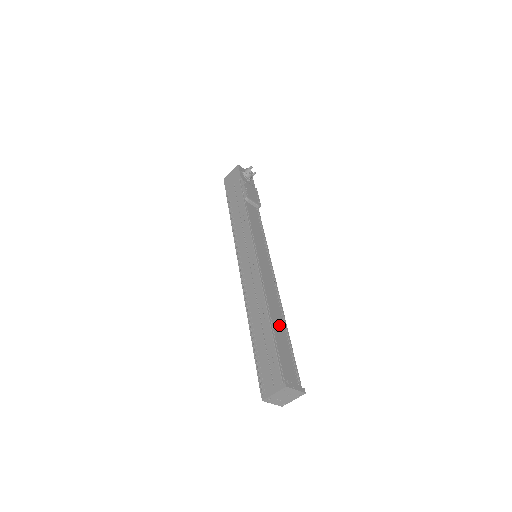
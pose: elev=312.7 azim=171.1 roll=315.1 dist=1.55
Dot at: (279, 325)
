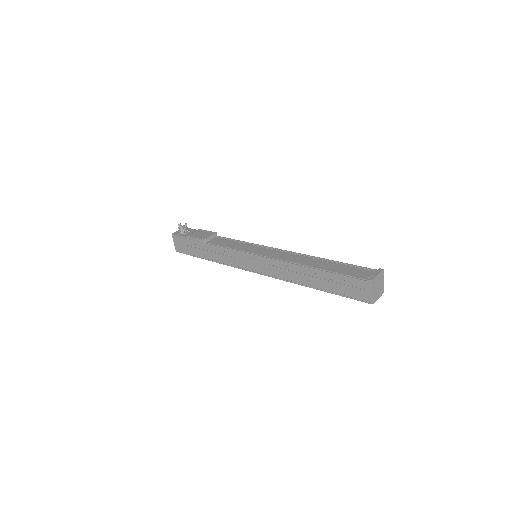
Dot at: (321, 264)
